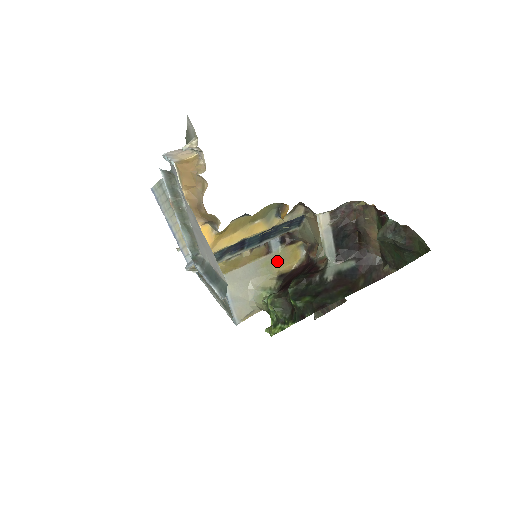
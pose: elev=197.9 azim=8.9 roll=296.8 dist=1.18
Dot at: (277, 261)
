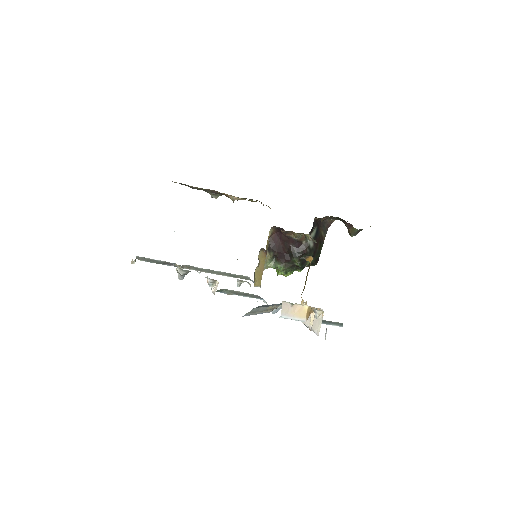
Dot at: occluded
